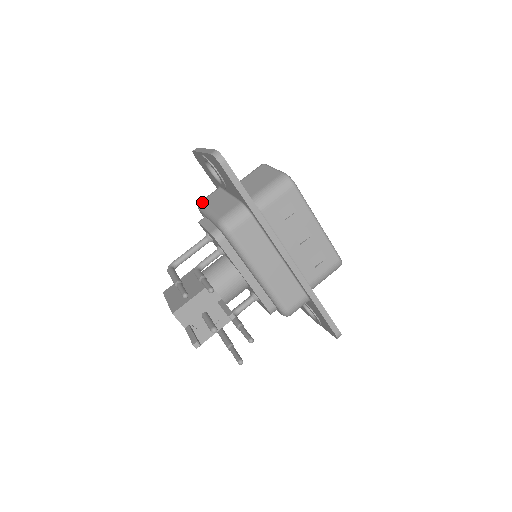
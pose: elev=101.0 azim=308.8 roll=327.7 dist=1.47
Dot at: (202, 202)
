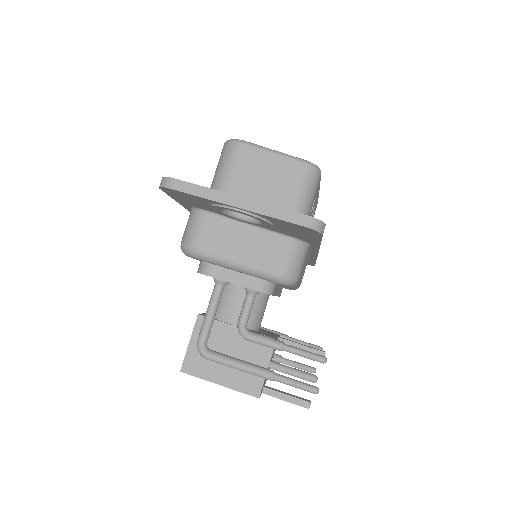
Dot at: (203, 249)
